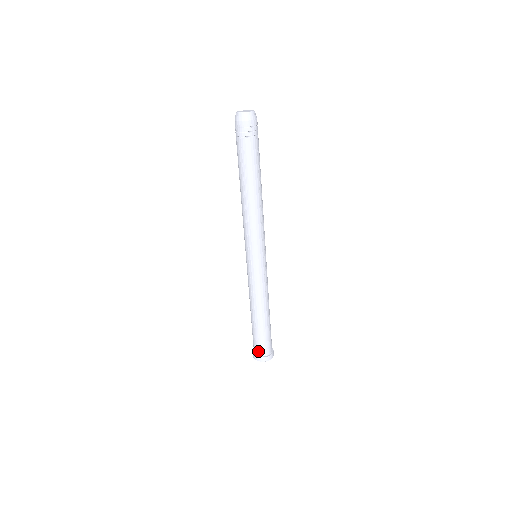
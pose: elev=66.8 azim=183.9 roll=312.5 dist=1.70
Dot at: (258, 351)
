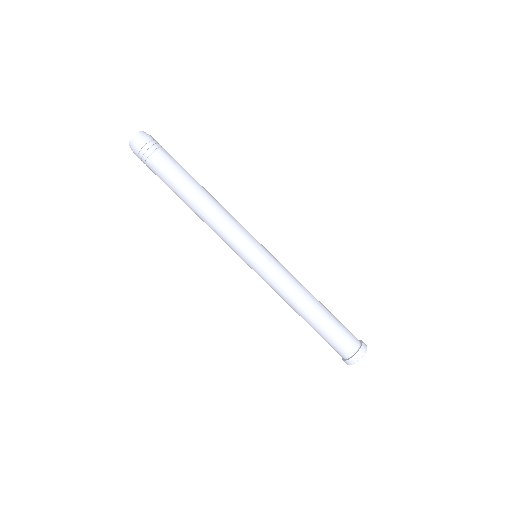
Dot at: (339, 354)
